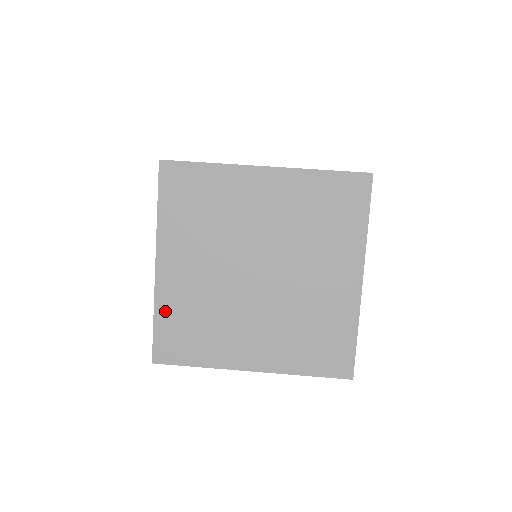
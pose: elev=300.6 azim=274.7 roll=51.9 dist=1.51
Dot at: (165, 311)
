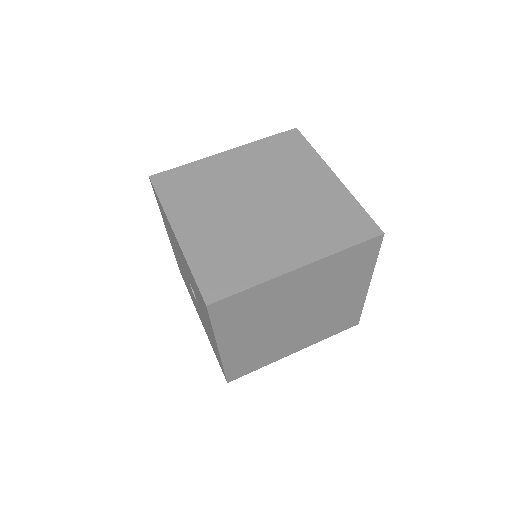
Dot at: (198, 260)
